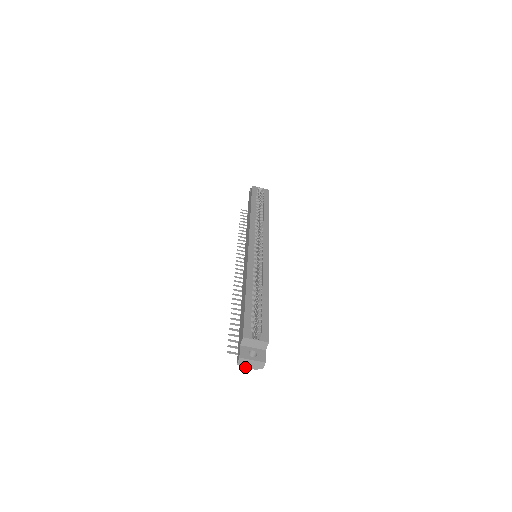
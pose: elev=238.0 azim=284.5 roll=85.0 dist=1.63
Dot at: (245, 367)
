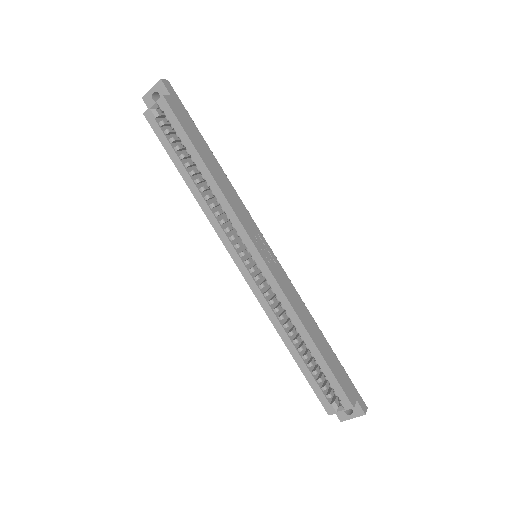
Dot at: occluded
